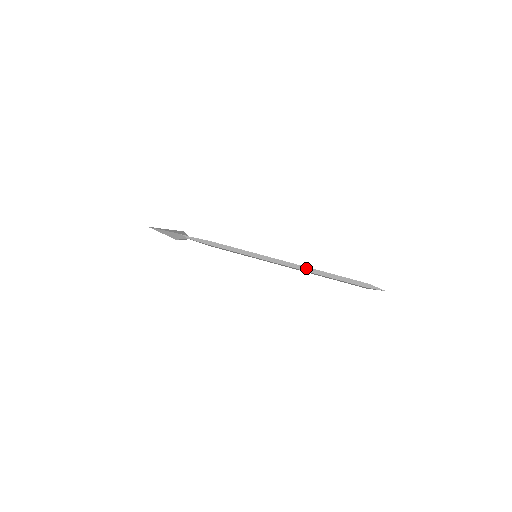
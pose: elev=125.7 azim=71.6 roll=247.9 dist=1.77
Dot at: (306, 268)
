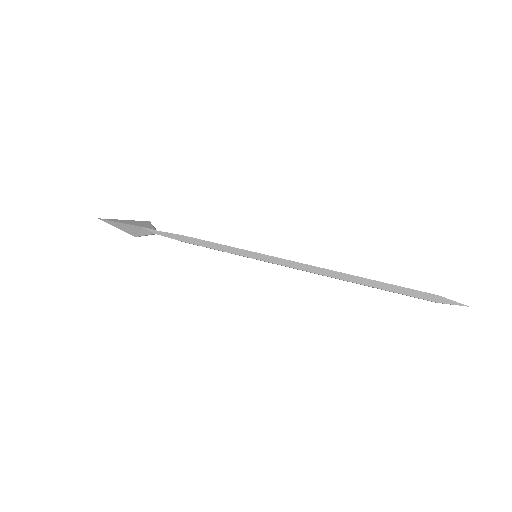
Dot at: (335, 273)
